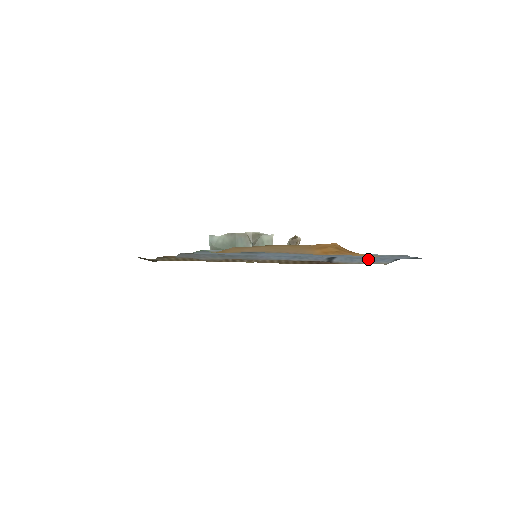
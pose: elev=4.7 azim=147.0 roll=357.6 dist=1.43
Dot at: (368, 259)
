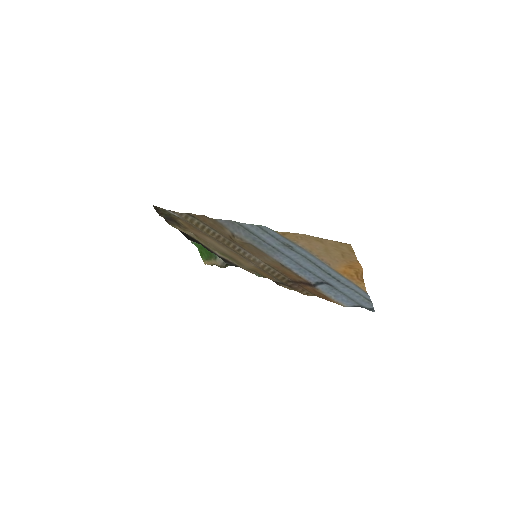
Dot at: (339, 296)
